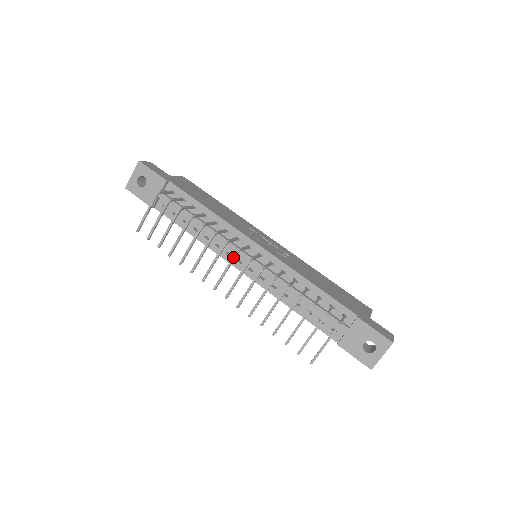
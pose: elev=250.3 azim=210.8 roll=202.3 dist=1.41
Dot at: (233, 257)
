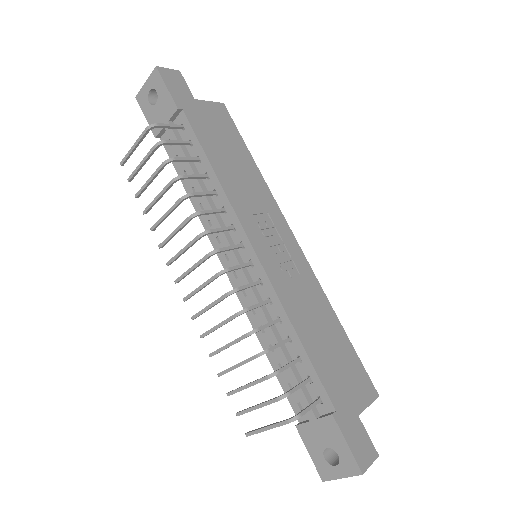
Dot at: (204, 257)
